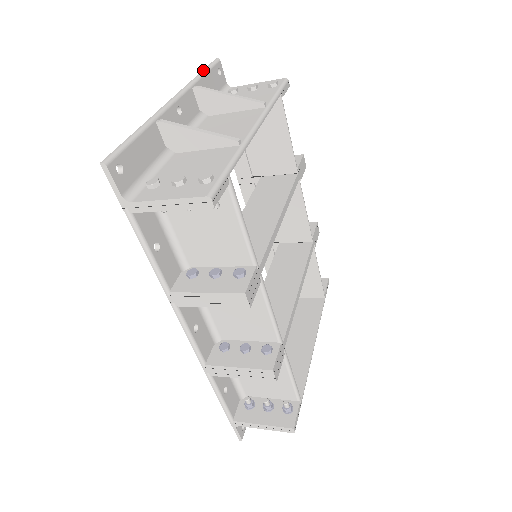
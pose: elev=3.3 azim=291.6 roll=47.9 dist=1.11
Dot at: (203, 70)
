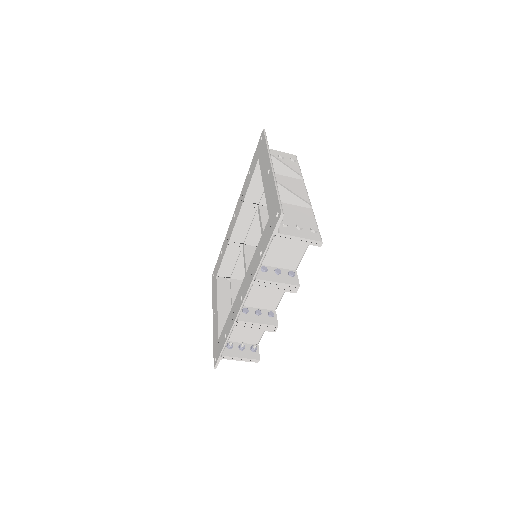
Dot at: (266, 140)
